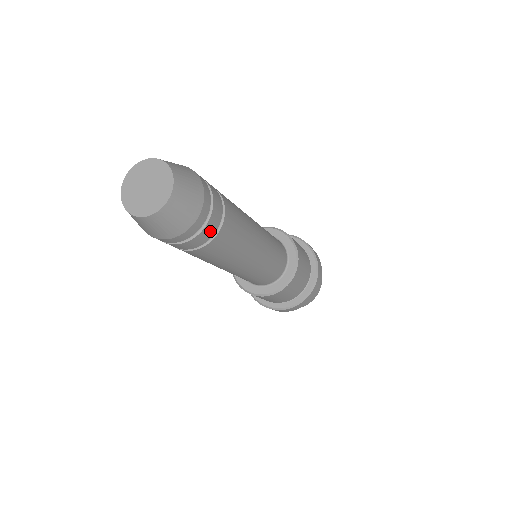
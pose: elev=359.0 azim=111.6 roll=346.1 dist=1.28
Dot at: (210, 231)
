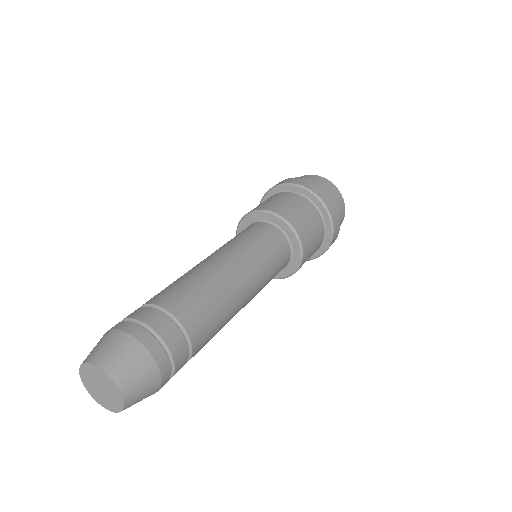
Dot at: (182, 357)
